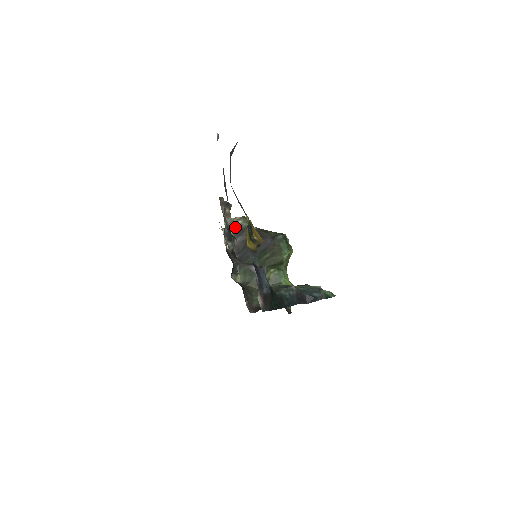
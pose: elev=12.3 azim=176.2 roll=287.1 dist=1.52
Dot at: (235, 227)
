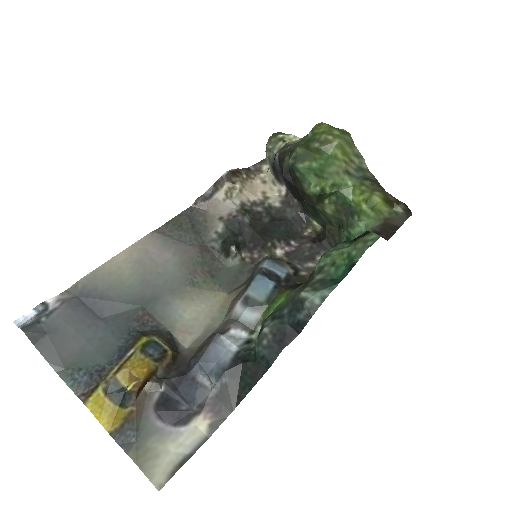
Dot at: (269, 165)
